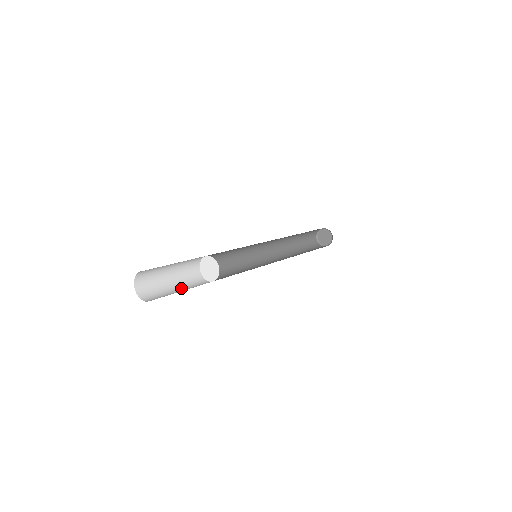
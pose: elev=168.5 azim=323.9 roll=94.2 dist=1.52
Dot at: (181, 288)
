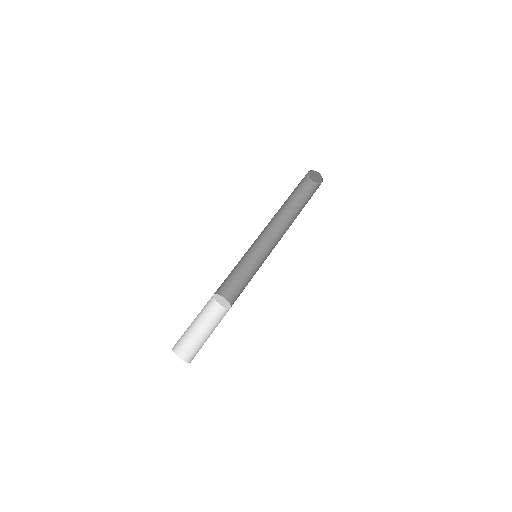
Dot at: (205, 328)
